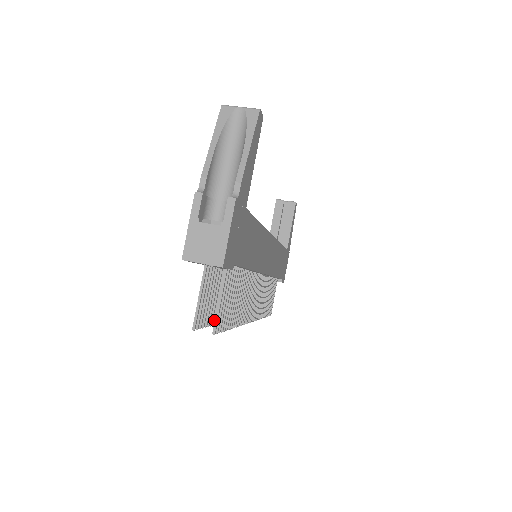
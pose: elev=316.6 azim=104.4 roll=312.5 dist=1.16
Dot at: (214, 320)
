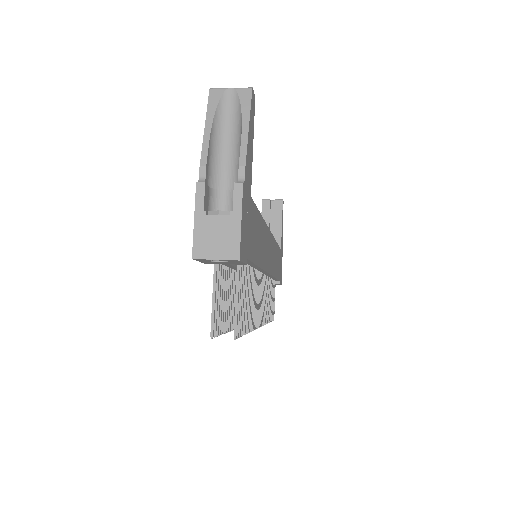
Dot at: (228, 326)
